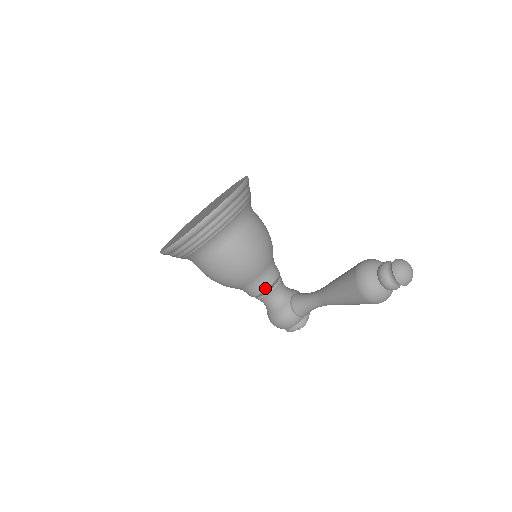
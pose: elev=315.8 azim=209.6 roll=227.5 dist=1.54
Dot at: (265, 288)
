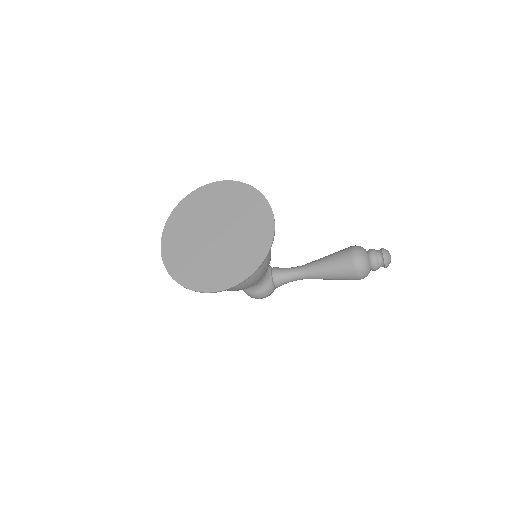
Dot at: occluded
